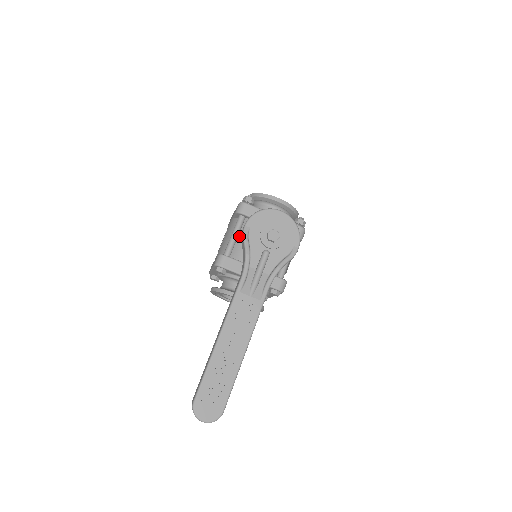
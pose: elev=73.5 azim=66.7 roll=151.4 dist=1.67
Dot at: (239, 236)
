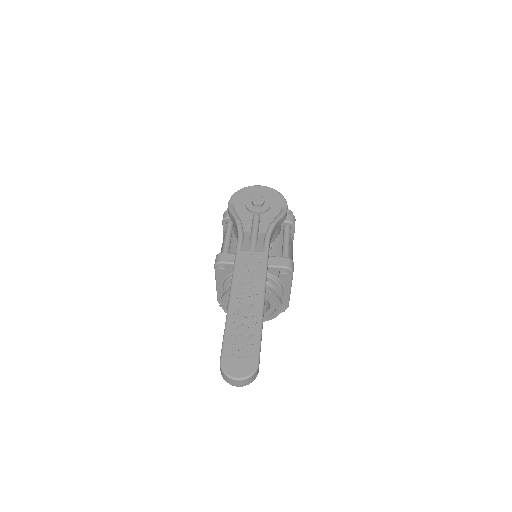
Dot at: (232, 239)
